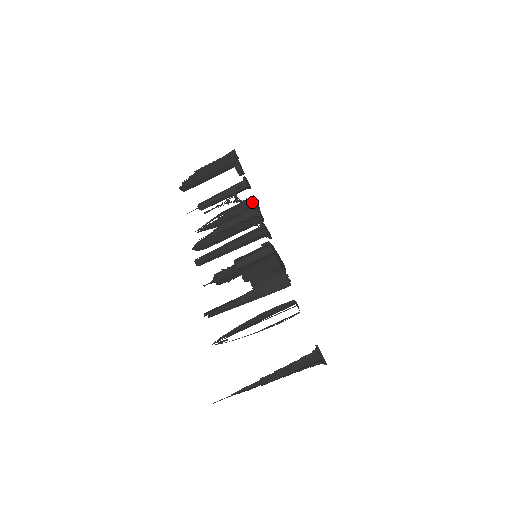
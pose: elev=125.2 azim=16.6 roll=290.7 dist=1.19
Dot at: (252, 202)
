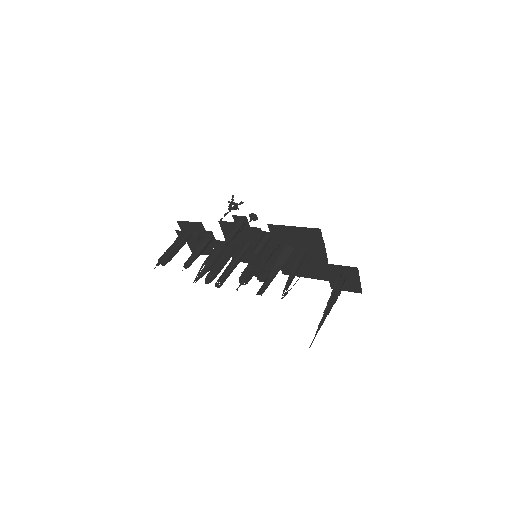
Dot at: (221, 244)
